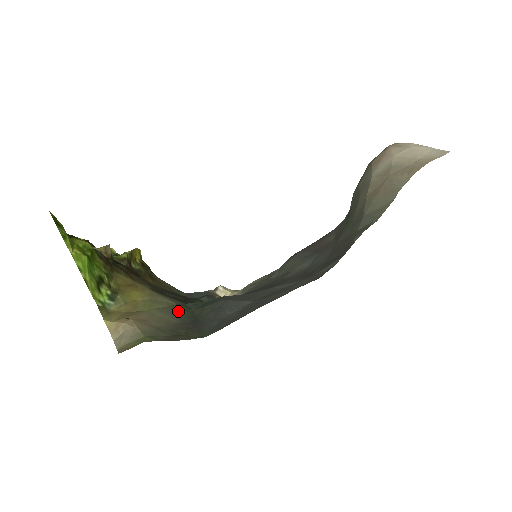
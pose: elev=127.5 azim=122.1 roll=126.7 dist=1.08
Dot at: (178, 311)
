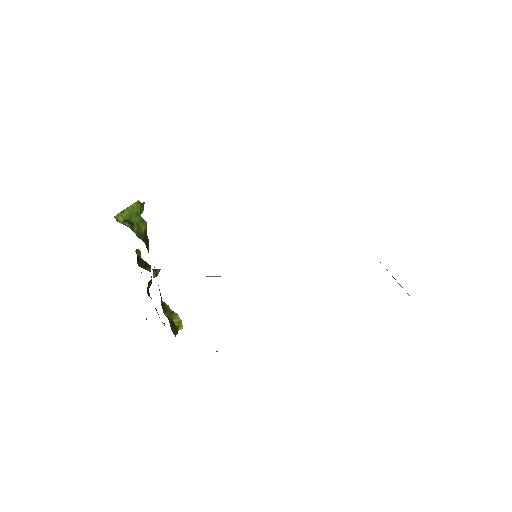
Dot at: occluded
